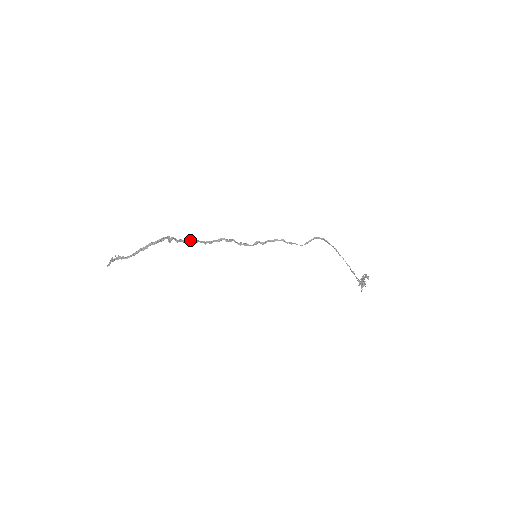
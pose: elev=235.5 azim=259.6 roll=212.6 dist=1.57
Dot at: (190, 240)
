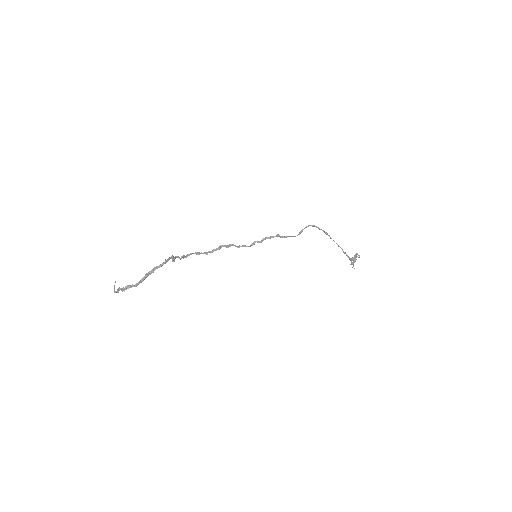
Dot at: occluded
